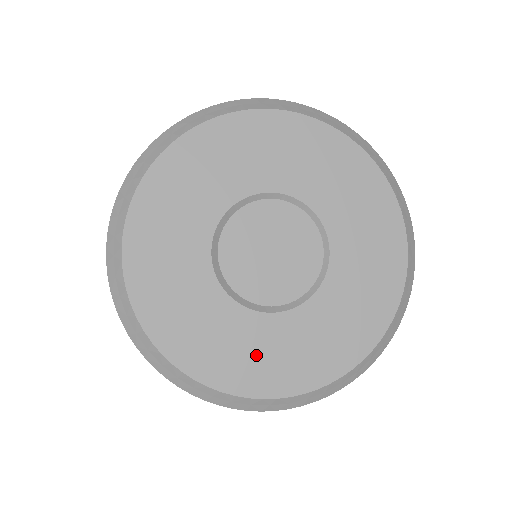
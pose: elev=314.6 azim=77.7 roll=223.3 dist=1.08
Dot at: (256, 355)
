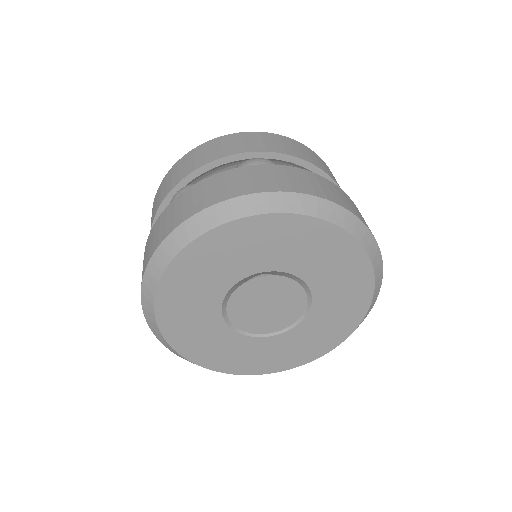
Dot at: (243, 356)
